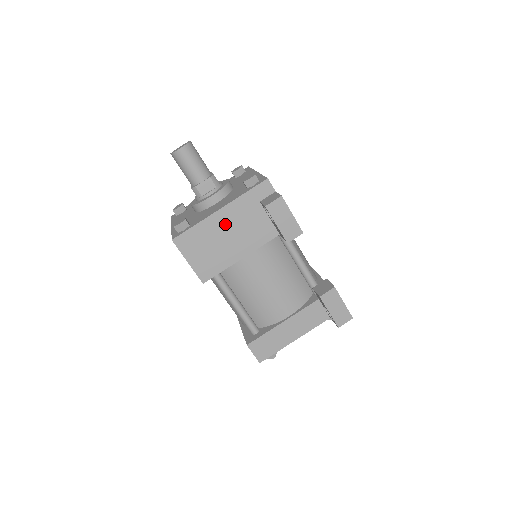
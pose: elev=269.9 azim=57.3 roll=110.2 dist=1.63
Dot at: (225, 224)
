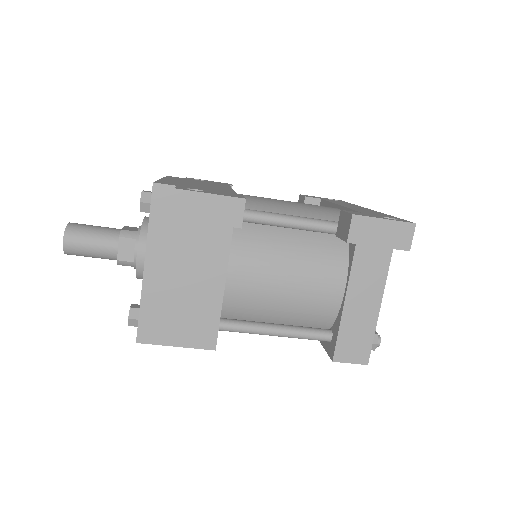
Dot at: (167, 274)
